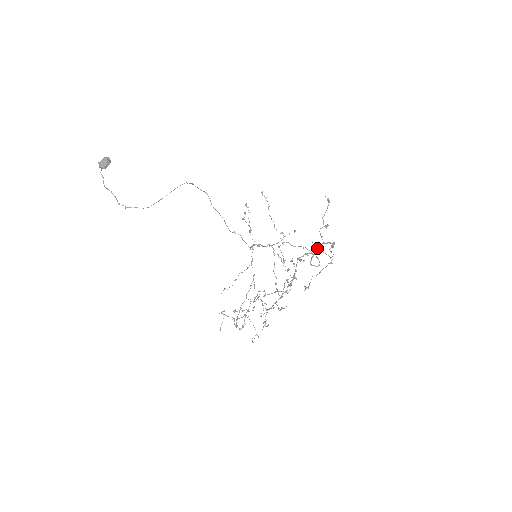
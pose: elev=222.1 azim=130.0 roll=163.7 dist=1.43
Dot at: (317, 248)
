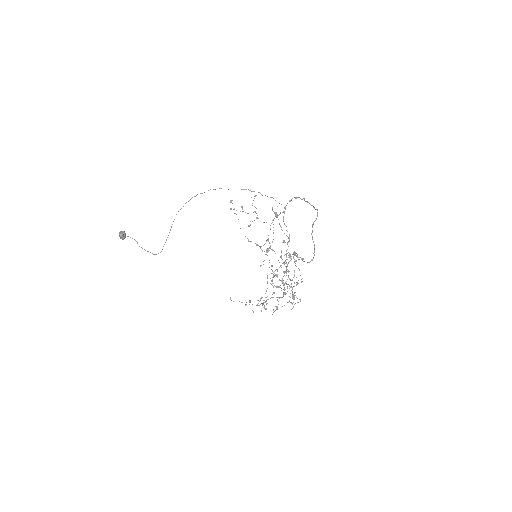
Dot at: occluded
